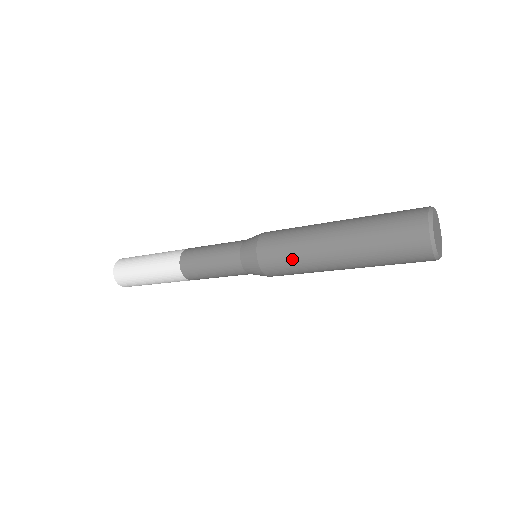
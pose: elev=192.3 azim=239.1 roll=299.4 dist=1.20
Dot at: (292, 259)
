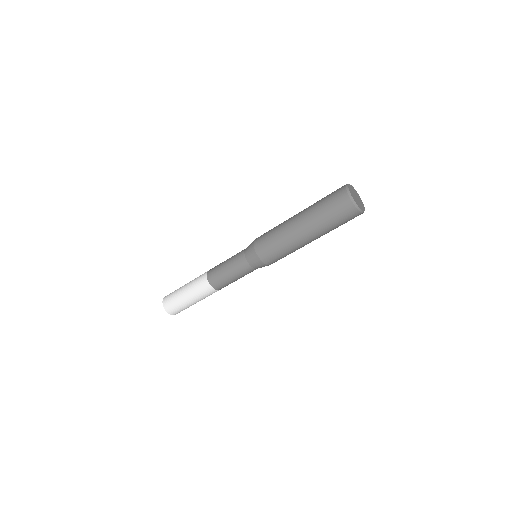
Dot at: (273, 232)
